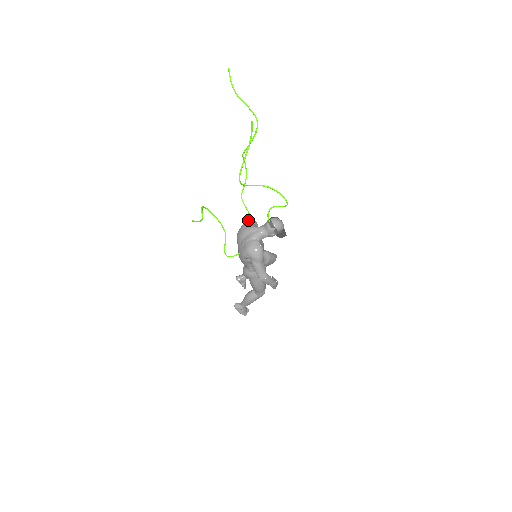
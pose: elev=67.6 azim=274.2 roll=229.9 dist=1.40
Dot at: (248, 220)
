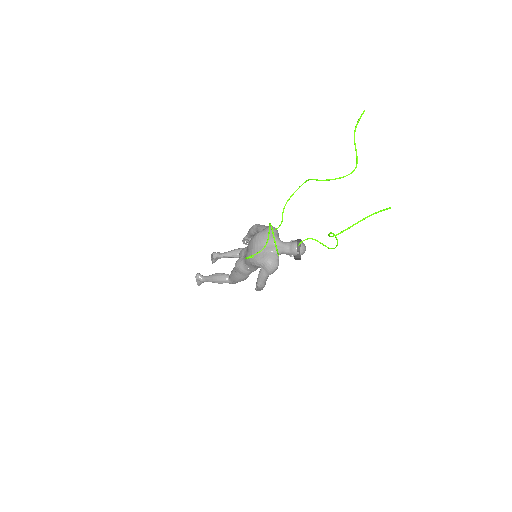
Dot at: (273, 227)
